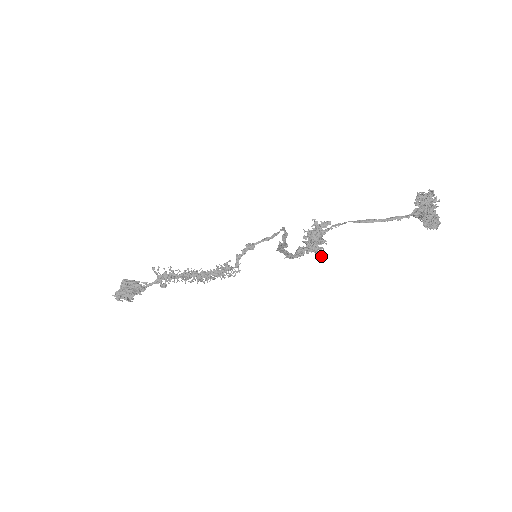
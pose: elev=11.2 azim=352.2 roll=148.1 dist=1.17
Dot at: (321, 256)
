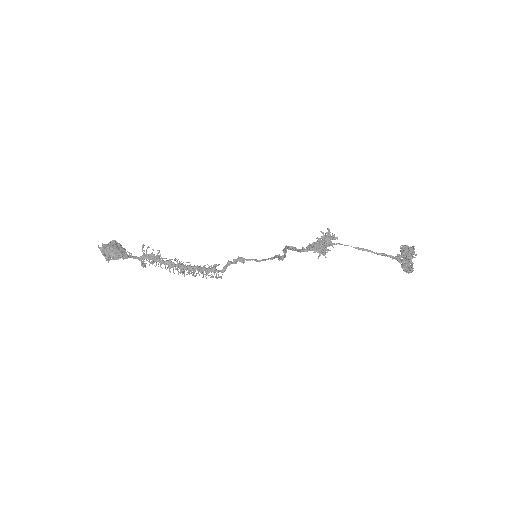
Dot at: (326, 257)
